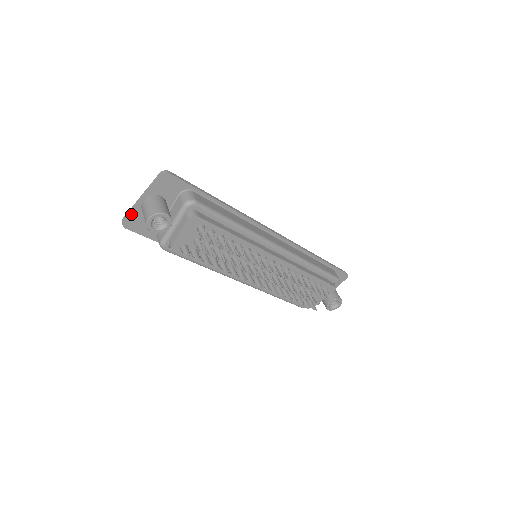
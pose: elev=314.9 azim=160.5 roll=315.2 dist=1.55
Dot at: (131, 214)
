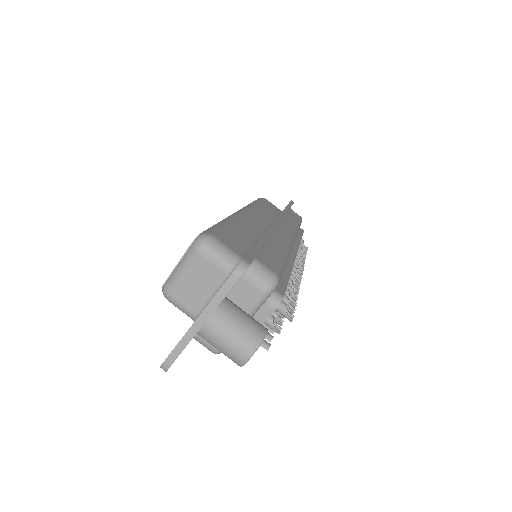
Dot at: occluded
